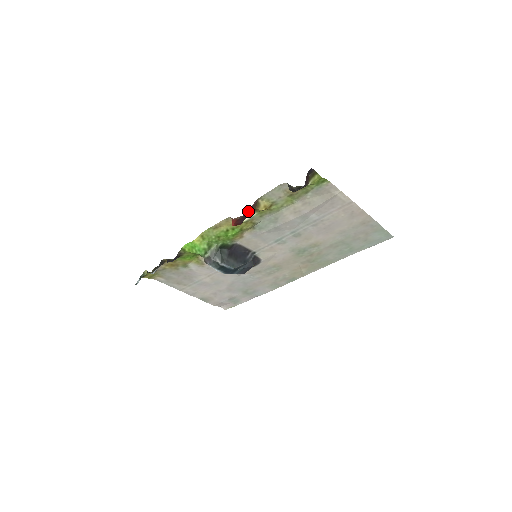
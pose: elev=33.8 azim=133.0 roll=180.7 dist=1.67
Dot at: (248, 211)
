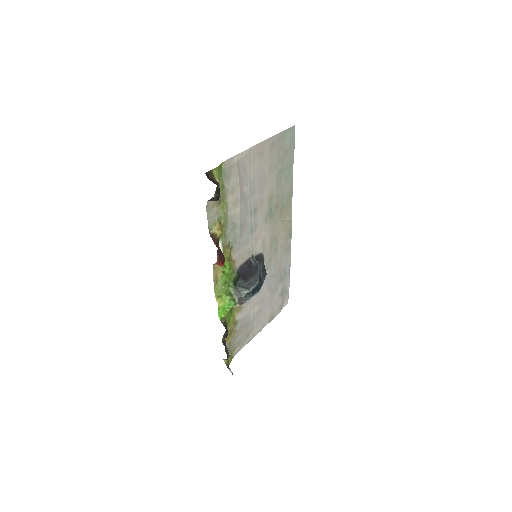
Dot at: (216, 246)
